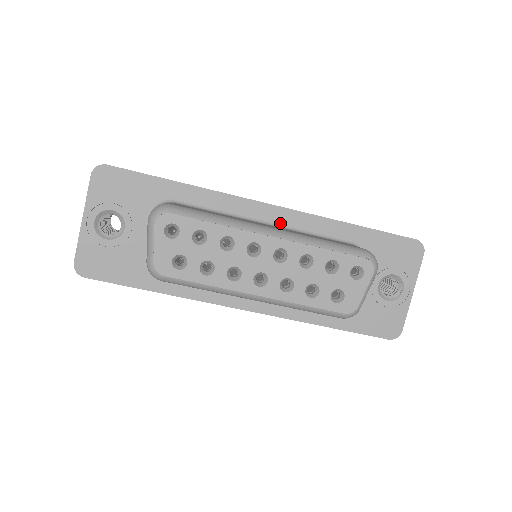
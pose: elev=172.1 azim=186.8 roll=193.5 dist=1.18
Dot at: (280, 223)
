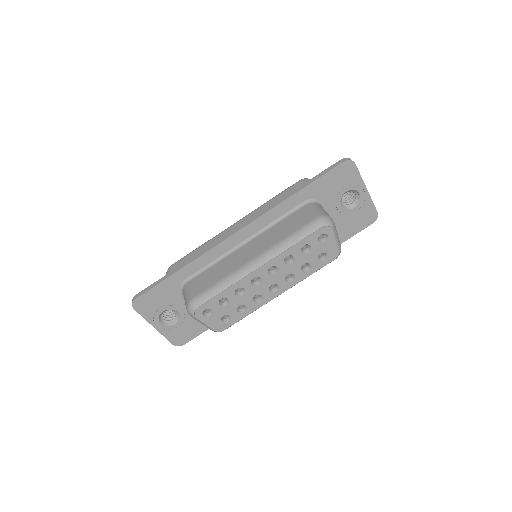
Dot at: (253, 234)
